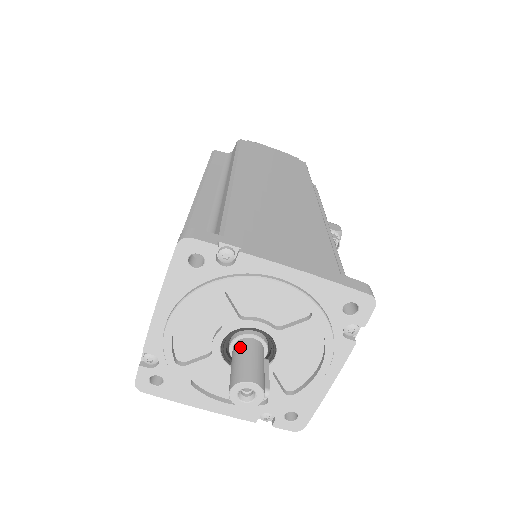
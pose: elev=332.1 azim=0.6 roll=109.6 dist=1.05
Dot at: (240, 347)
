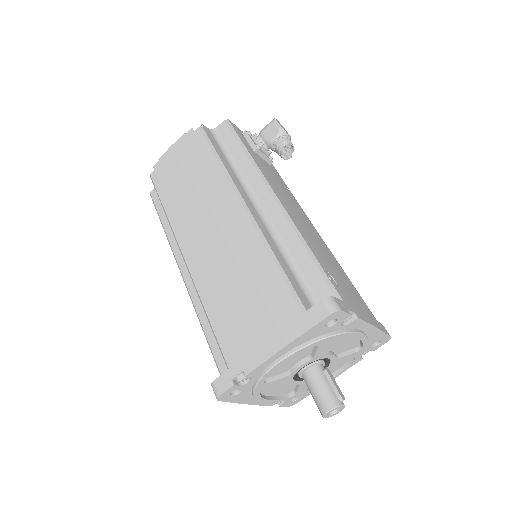
Dot at: (306, 383)
